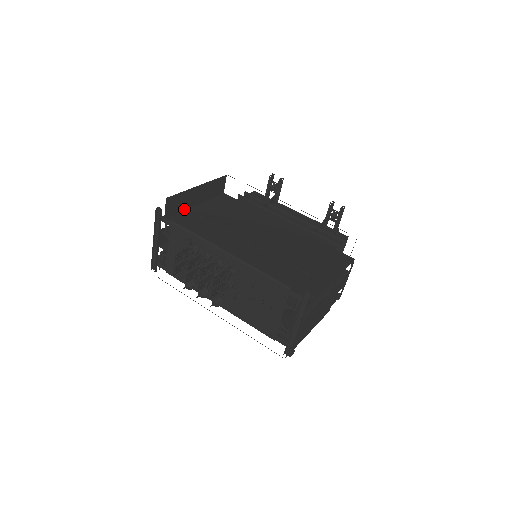
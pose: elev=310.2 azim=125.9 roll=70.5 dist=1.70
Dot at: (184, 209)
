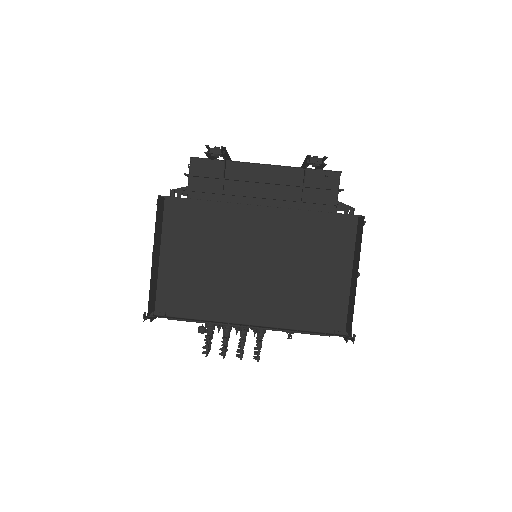
Dot at: (157, 277)
